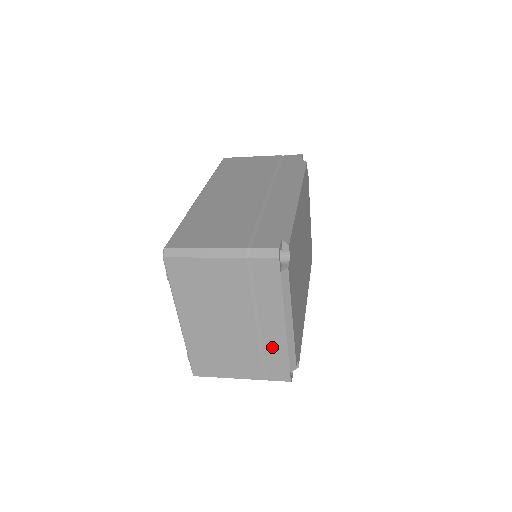
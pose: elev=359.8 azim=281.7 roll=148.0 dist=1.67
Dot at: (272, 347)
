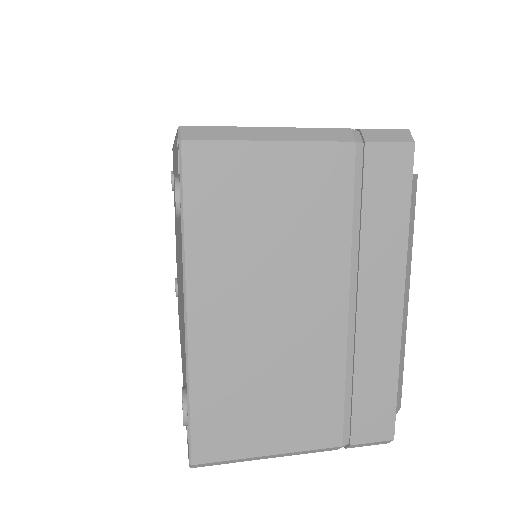
Dot at: (371, 358)
